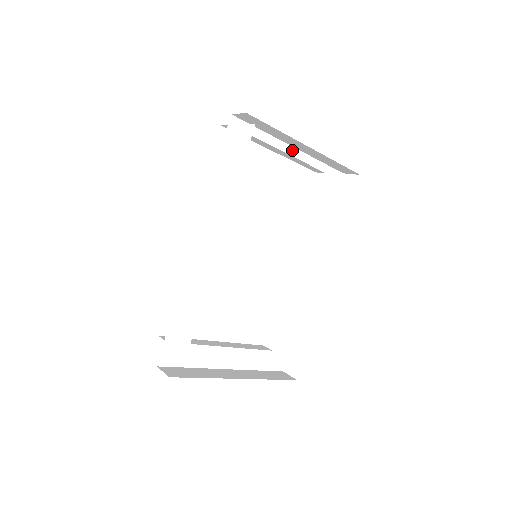
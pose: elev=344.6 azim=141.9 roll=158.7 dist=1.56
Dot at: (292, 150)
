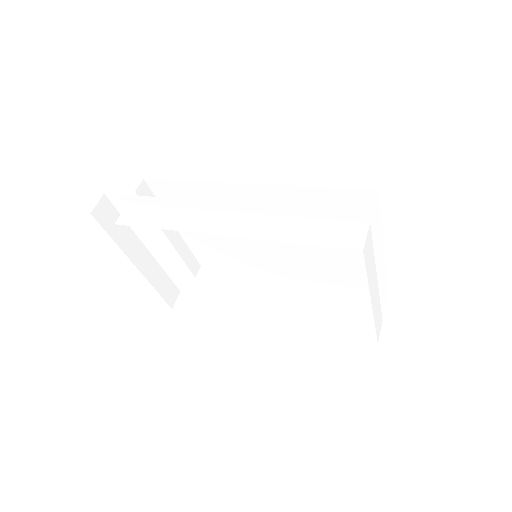
Dot at: (380, 279)
